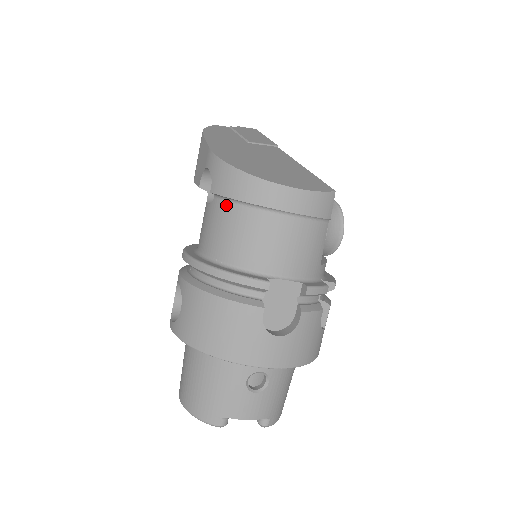
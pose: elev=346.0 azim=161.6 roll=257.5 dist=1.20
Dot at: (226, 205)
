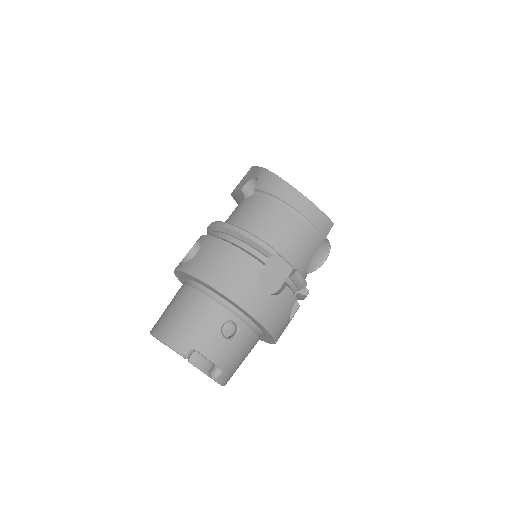
Dot at: (262, 198)
